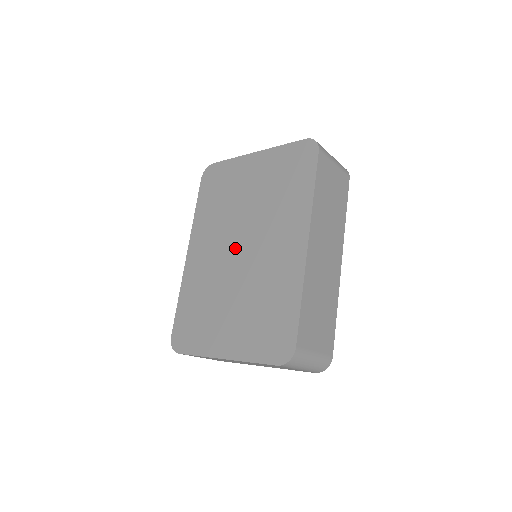
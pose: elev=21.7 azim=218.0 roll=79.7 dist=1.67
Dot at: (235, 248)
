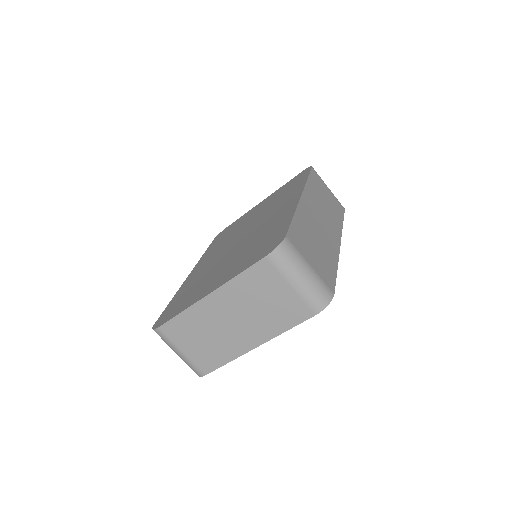
Dot at: (235, 241)
